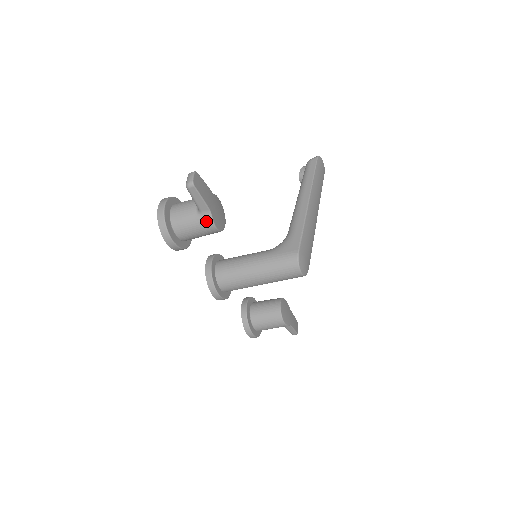
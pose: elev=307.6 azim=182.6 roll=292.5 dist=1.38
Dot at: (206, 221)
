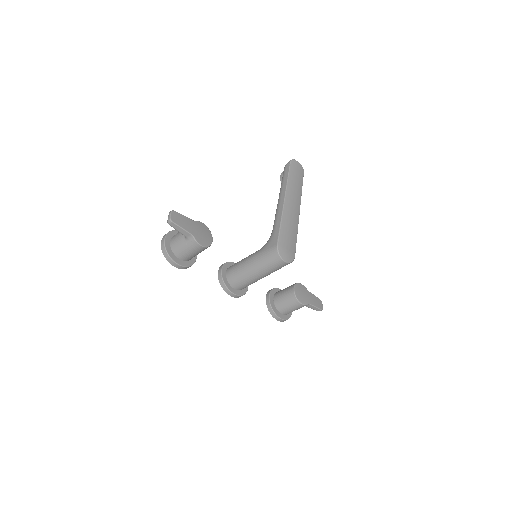
Dot at: (192, 243)
